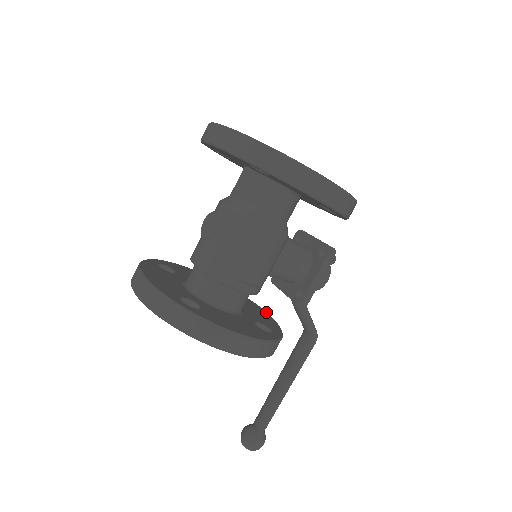
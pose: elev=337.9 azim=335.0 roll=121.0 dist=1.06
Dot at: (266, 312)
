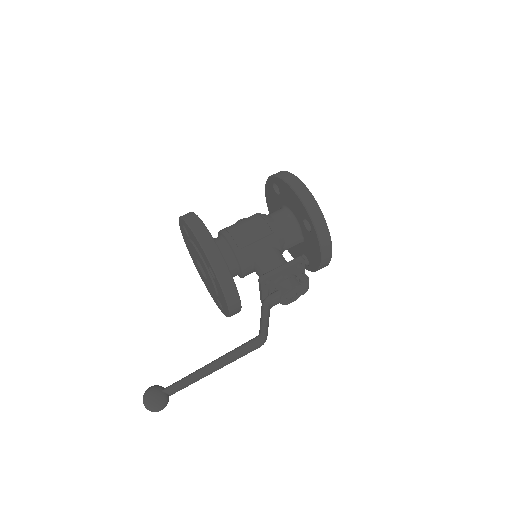
Dot at: (241, 306)
